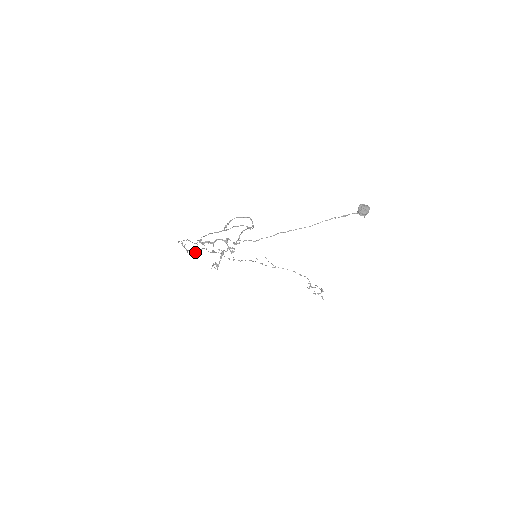
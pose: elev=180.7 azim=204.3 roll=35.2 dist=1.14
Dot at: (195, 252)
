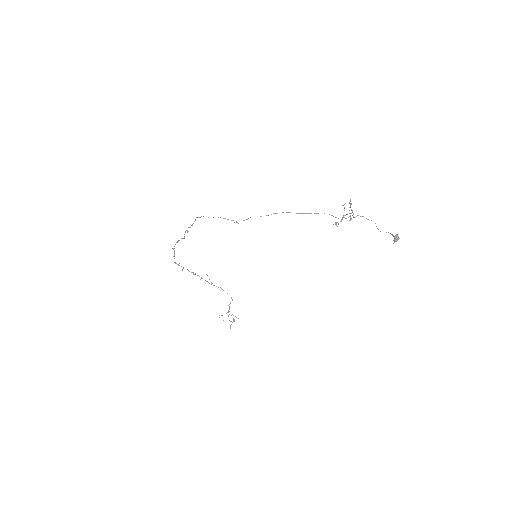
Dot at: (184, 236)
